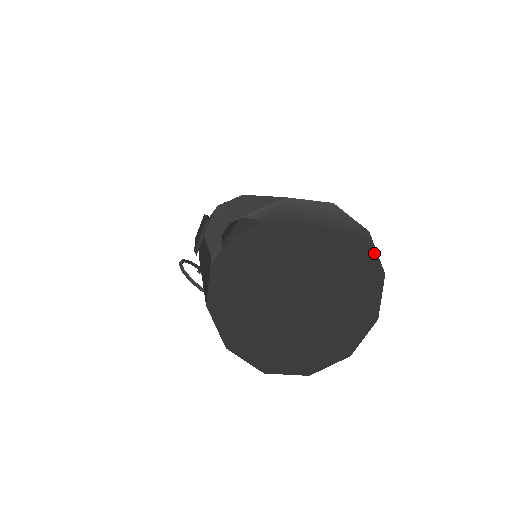
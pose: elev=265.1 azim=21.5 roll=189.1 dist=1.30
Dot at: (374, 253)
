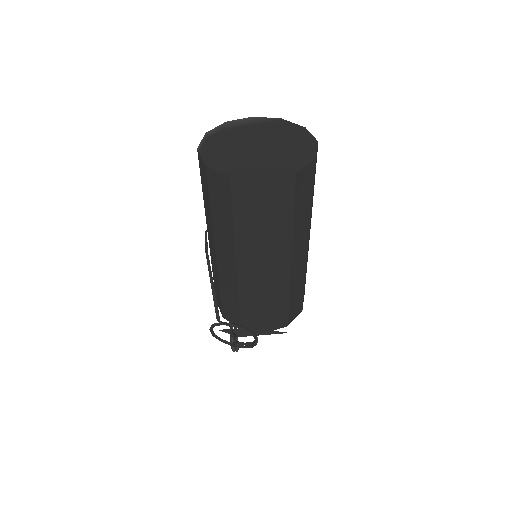
Dot at: (292, 123)
